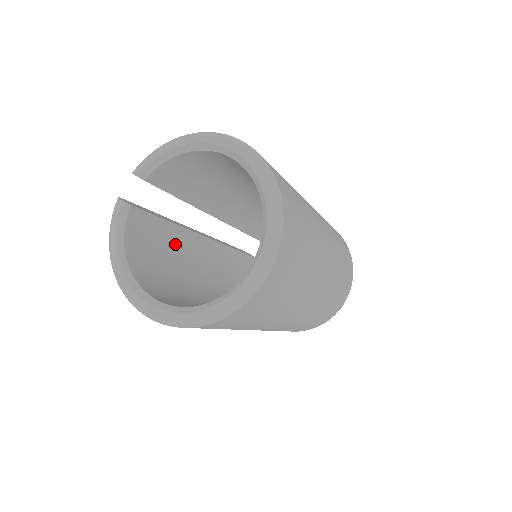
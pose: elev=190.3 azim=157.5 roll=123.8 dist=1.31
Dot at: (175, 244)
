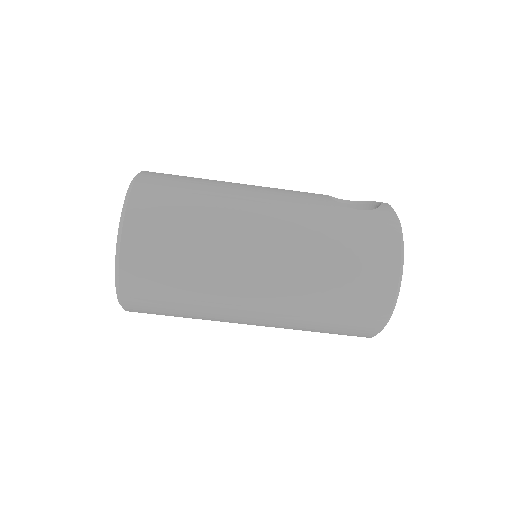
Dot at: occluded
